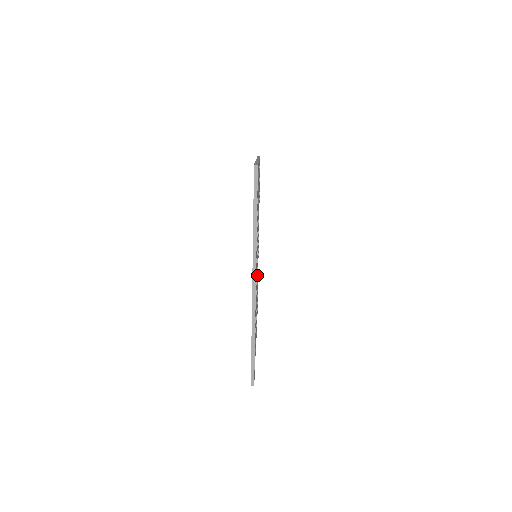
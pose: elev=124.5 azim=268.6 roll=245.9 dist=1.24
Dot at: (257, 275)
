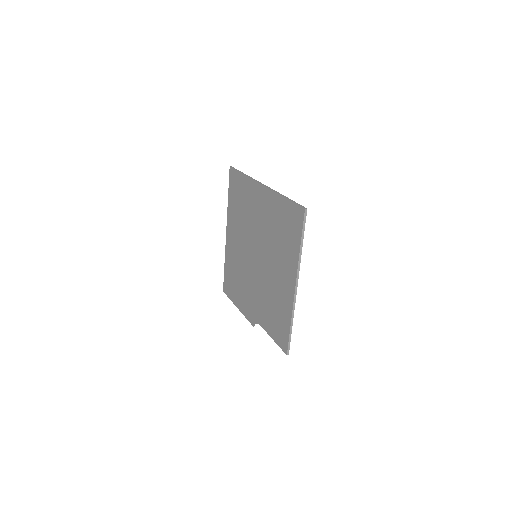
Dot at: (249, 268)
